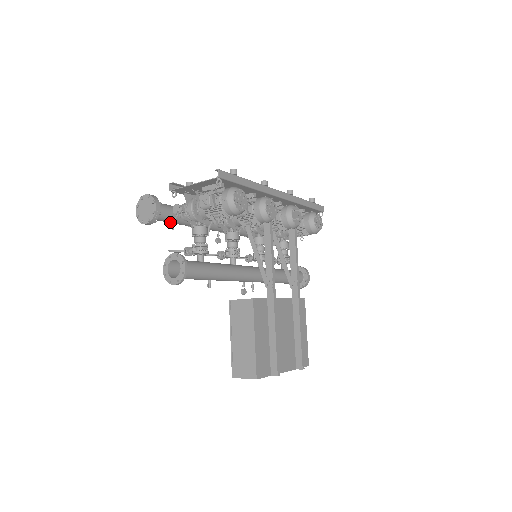
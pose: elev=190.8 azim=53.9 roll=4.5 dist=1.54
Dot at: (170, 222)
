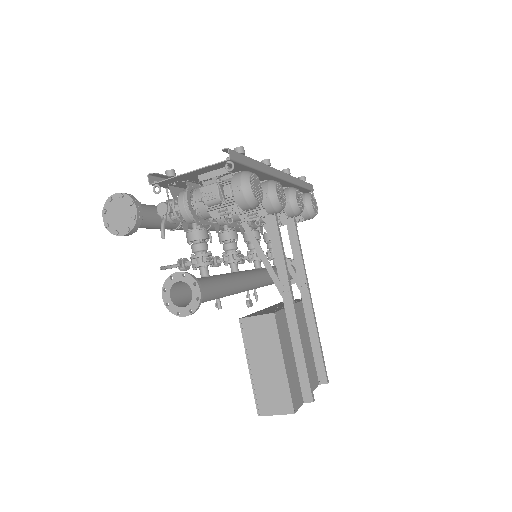
Dot at: (150, 228)
